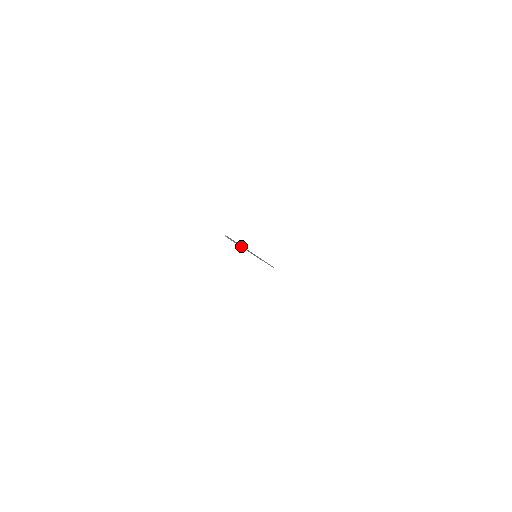
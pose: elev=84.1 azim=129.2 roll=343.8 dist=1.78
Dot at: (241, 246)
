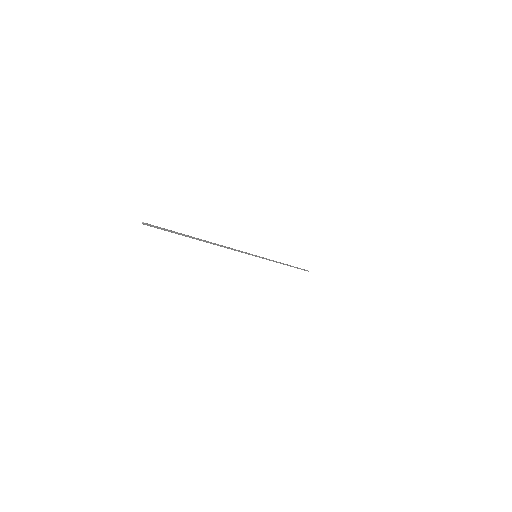
Dot at: (204, 241)
